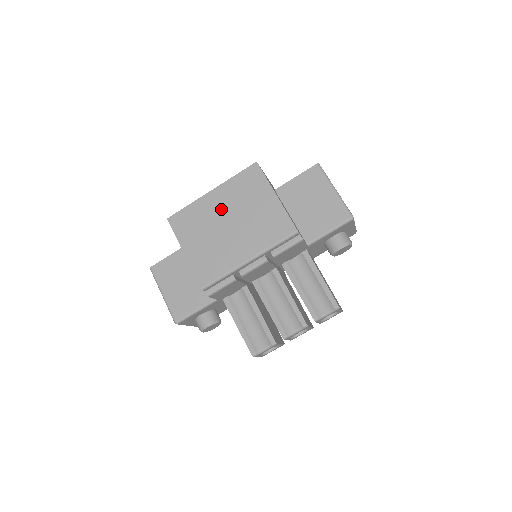
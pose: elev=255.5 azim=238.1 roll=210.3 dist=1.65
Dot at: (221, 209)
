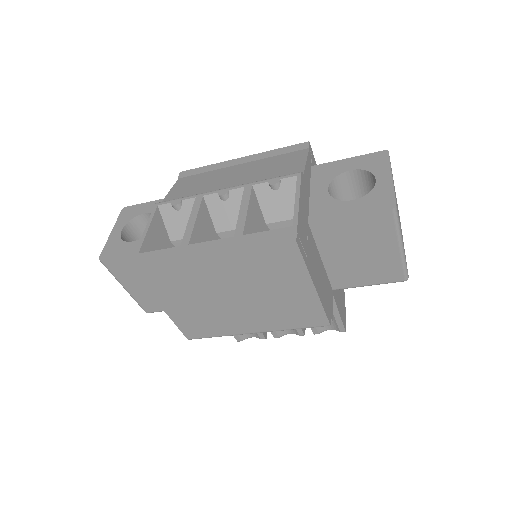
Dot at: (222, 281)
